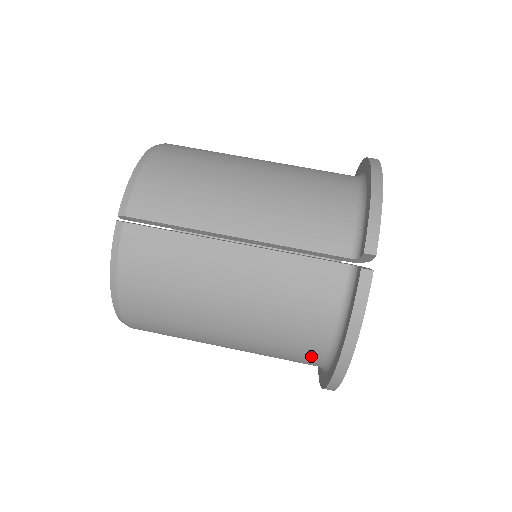
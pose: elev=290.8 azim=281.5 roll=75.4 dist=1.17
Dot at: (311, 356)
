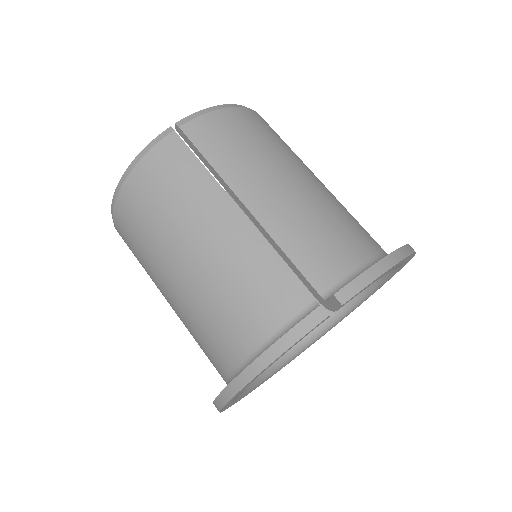
Dot at: (225, 360)
